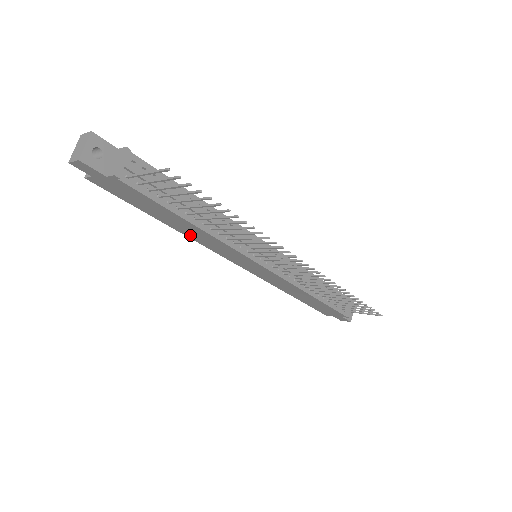
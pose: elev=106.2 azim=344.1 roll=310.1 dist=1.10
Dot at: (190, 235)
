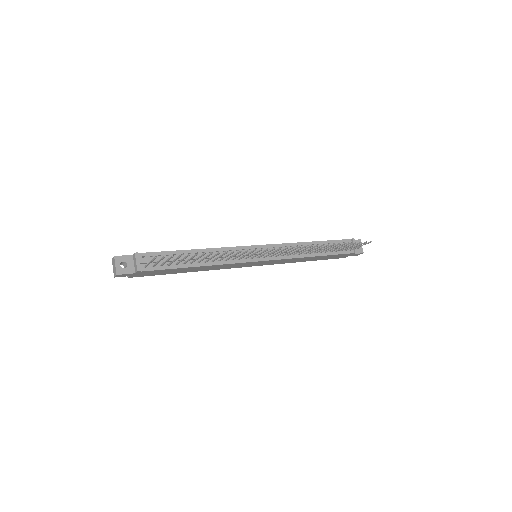
Dot at: (206, 270)
